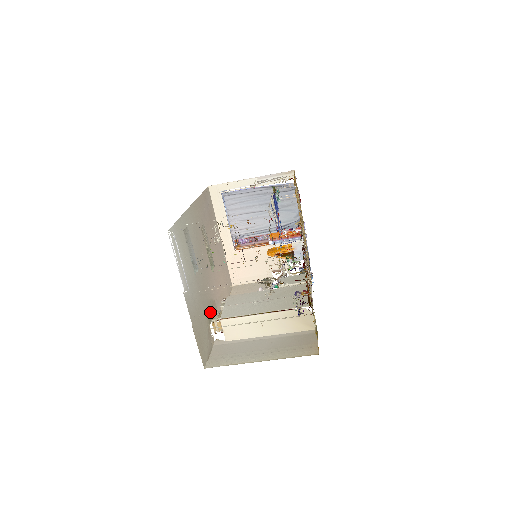
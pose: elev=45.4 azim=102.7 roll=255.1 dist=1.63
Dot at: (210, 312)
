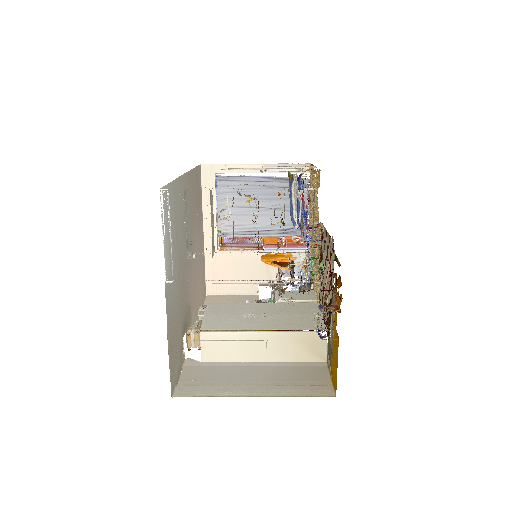
Dot at: (185, 320)
